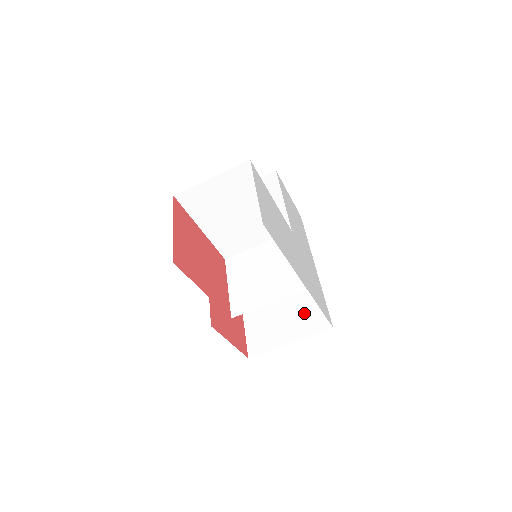
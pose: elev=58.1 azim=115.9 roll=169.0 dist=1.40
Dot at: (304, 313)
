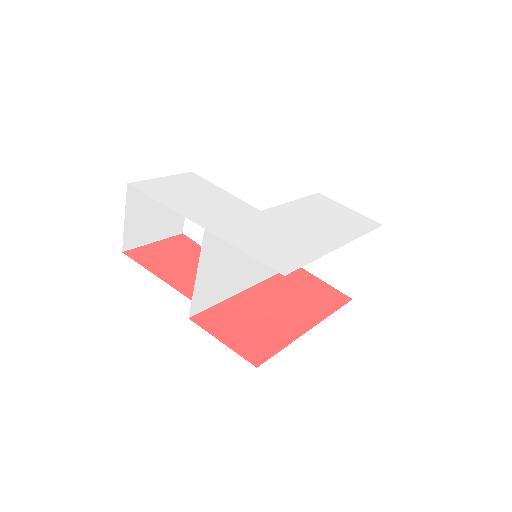
Dot at: occluded
